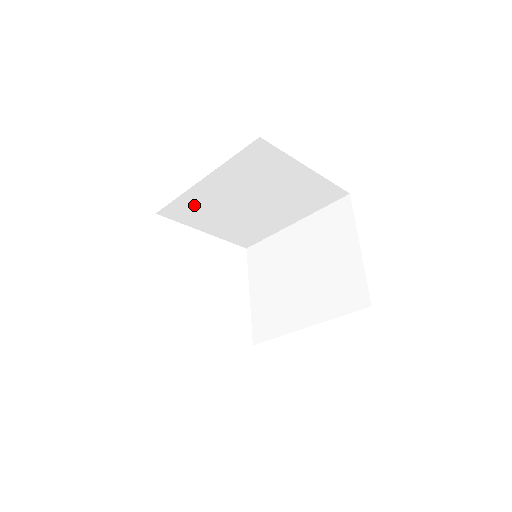
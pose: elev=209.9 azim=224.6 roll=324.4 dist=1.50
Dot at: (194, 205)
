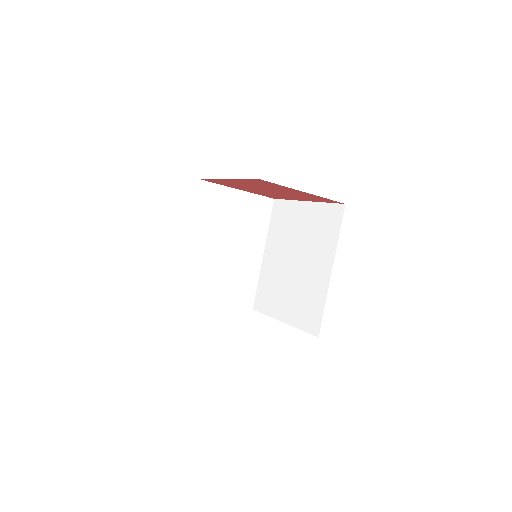
Dot at: (267, 286)
